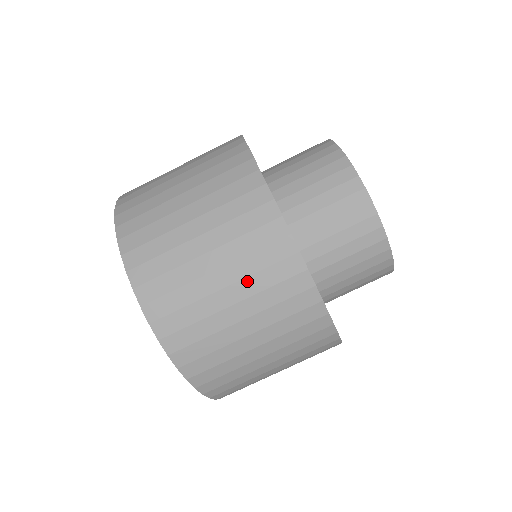
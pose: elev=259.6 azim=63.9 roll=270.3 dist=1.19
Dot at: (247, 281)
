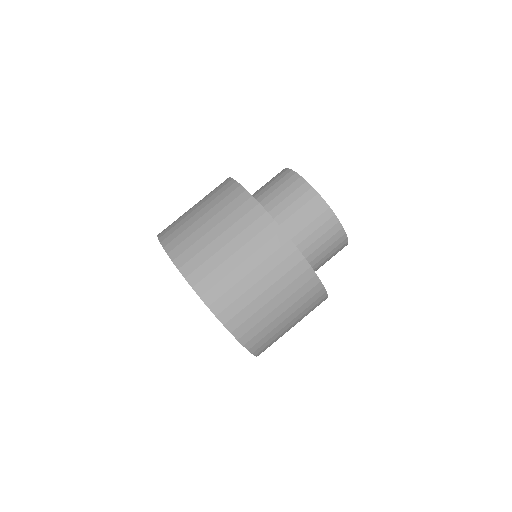
Dot at: (294, 305)
